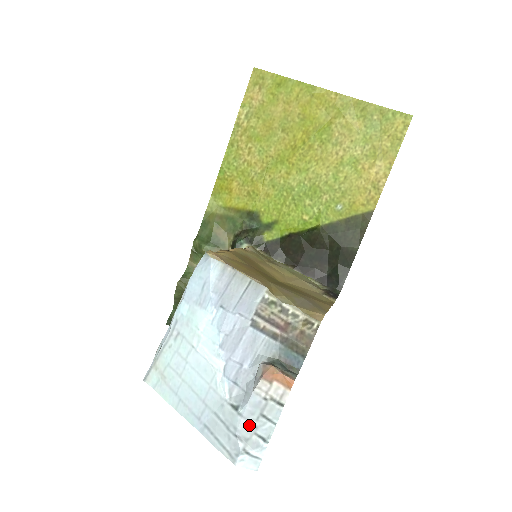
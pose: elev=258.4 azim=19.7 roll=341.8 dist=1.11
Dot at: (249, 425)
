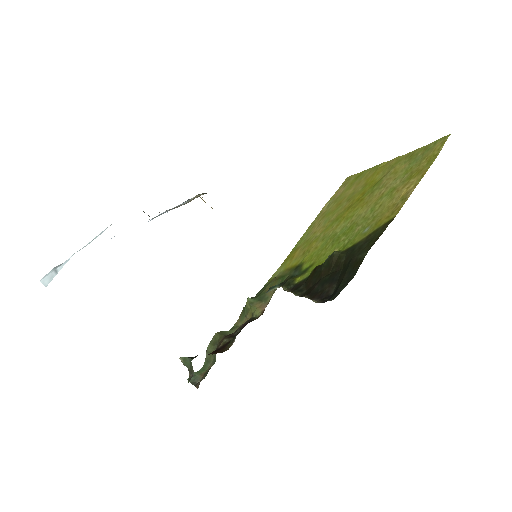
Dot at: occluded
